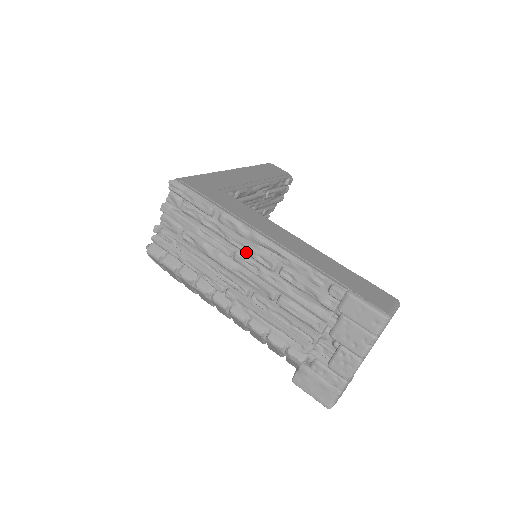
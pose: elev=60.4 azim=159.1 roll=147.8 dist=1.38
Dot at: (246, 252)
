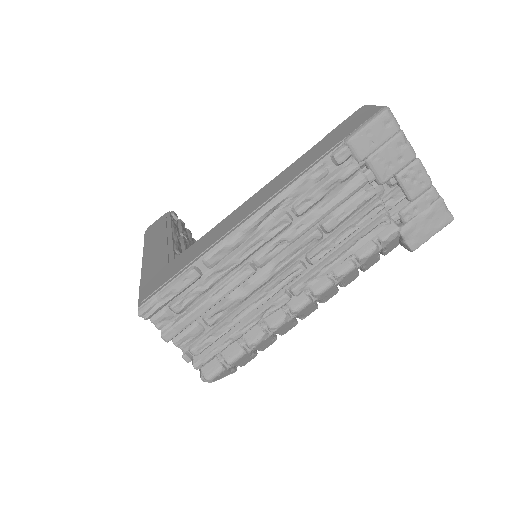
Dot at: (259, 247)
